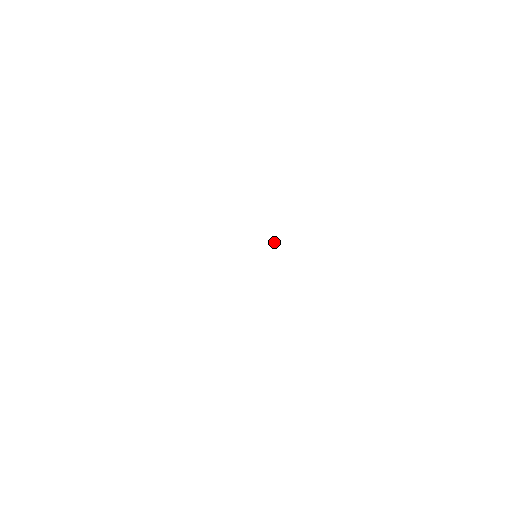
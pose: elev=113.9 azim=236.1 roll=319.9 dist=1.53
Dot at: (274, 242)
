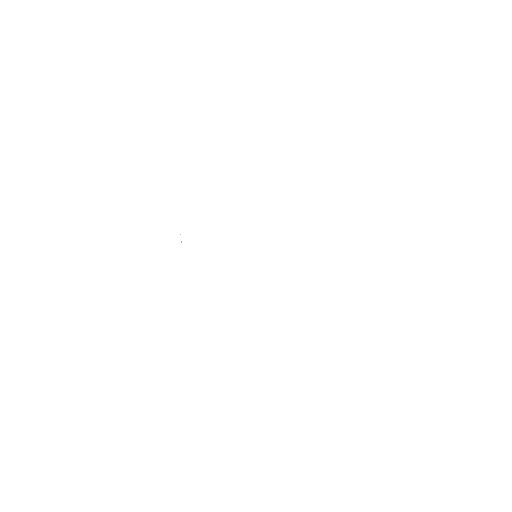
Dot at: occluded
